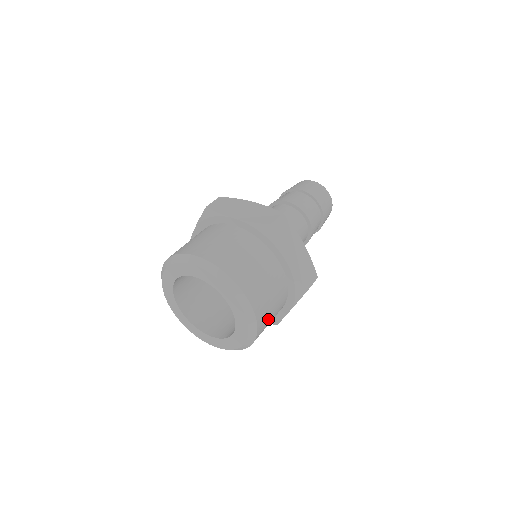
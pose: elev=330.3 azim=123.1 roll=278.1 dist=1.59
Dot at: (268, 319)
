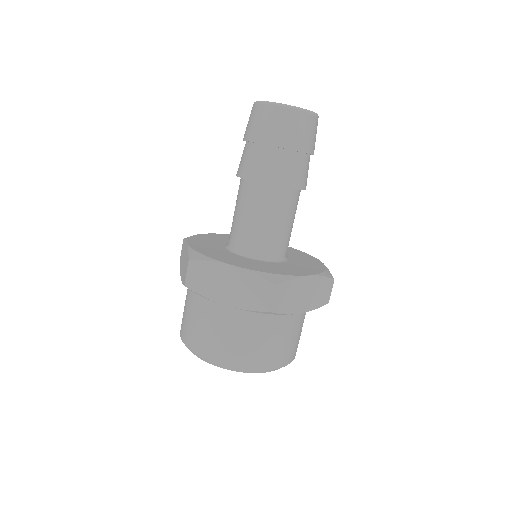
Dot at: occluded
